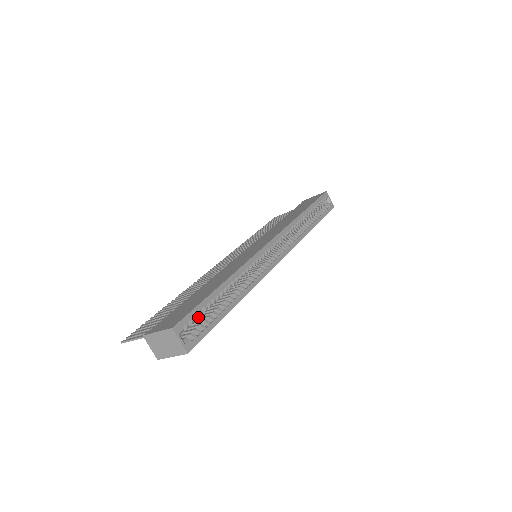
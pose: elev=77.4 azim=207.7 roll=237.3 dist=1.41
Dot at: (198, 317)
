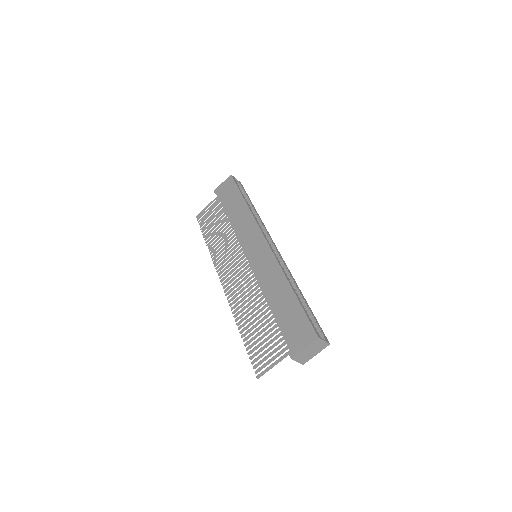
Dot at: occluded
